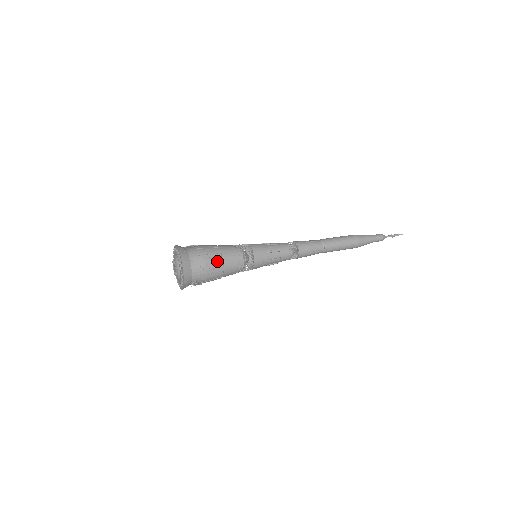
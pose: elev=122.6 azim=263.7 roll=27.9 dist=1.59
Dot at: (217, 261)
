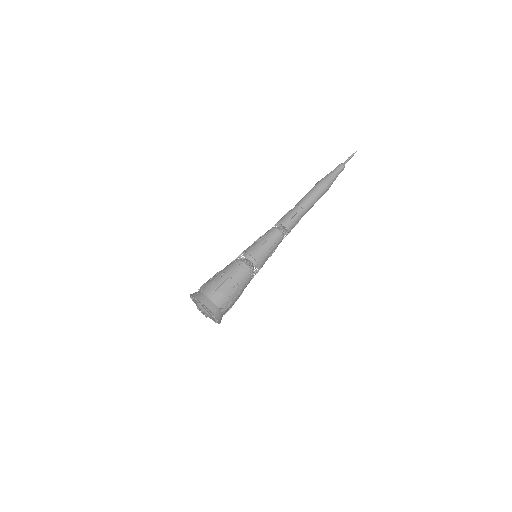
Dot at: (237, 292)
